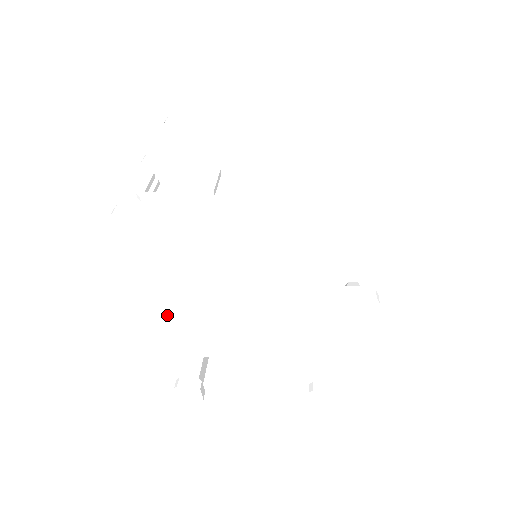
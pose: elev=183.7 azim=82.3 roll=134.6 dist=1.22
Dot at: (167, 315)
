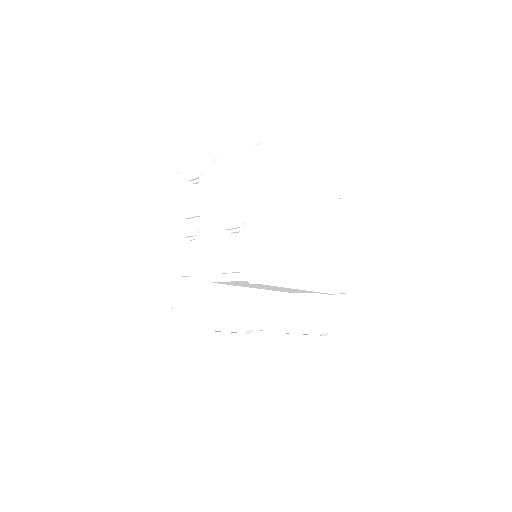
Dot at: (267, 235)
